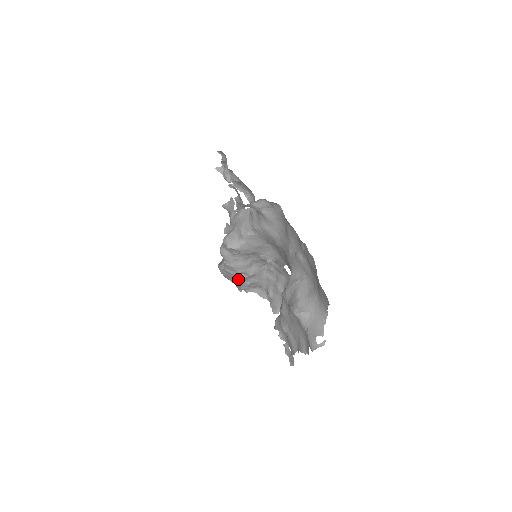
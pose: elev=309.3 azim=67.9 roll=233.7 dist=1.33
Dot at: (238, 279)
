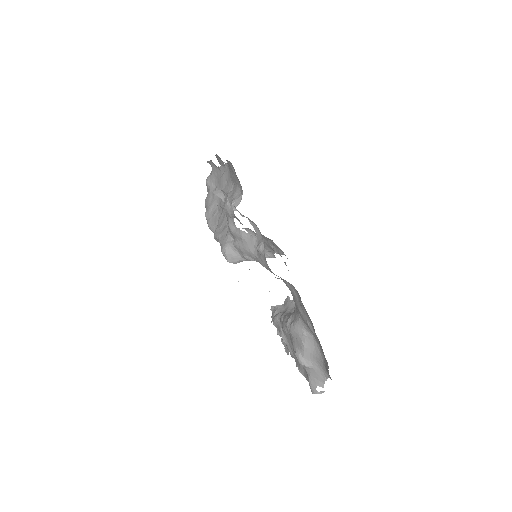
Dot at: occluded
